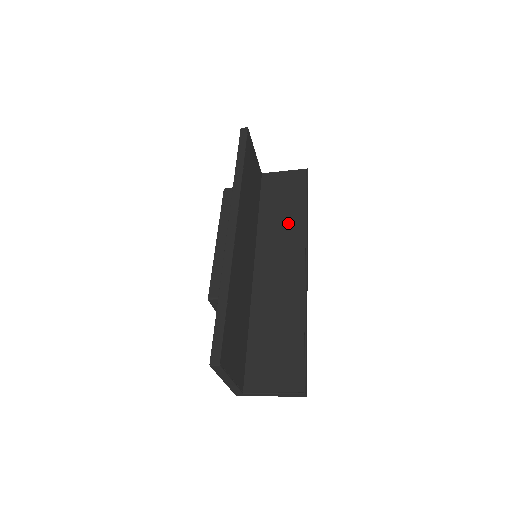
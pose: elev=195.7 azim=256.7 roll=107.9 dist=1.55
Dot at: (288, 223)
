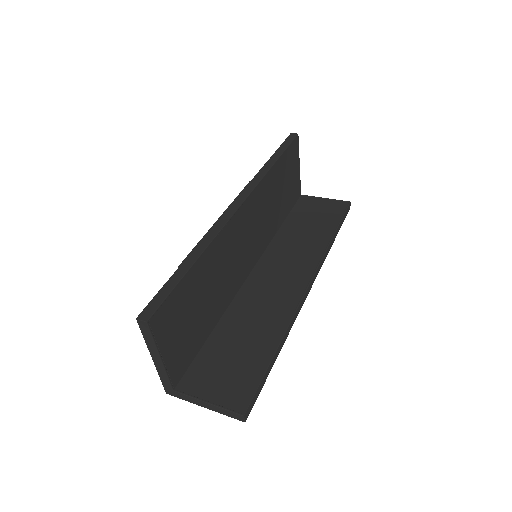
Dot at: (307, 242)
